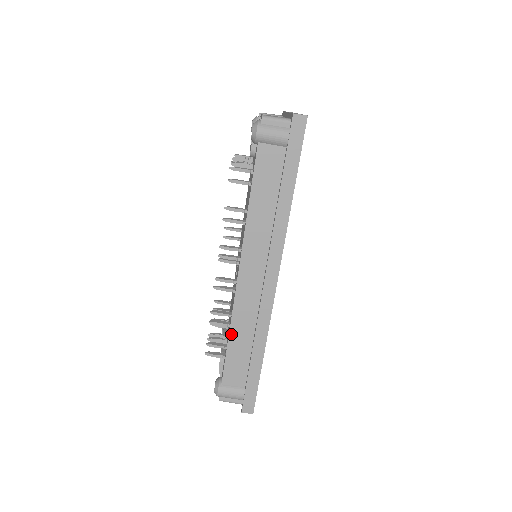
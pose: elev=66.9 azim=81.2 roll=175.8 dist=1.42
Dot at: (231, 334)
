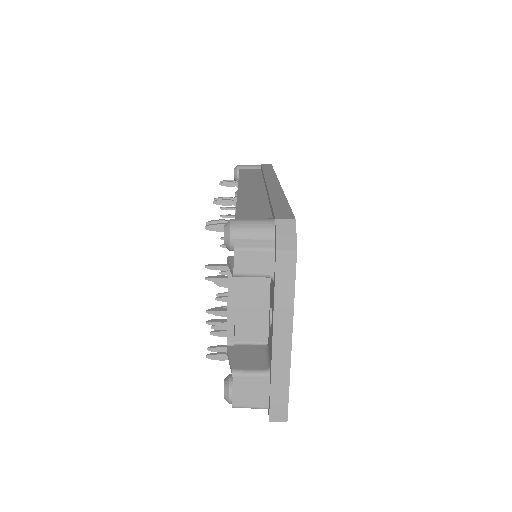
Dot at: occluded
